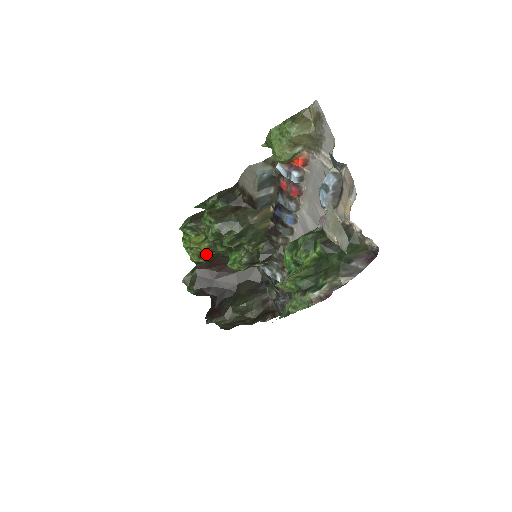
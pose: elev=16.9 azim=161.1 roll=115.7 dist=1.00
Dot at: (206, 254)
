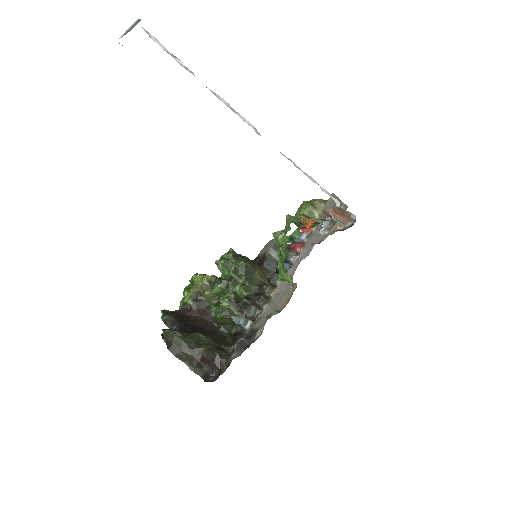
Dot at: (198, 298)
